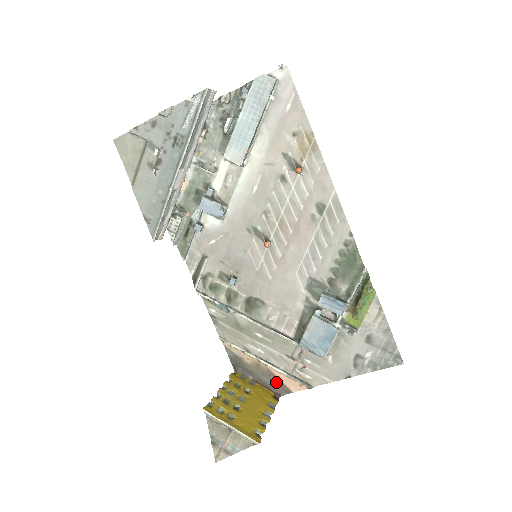
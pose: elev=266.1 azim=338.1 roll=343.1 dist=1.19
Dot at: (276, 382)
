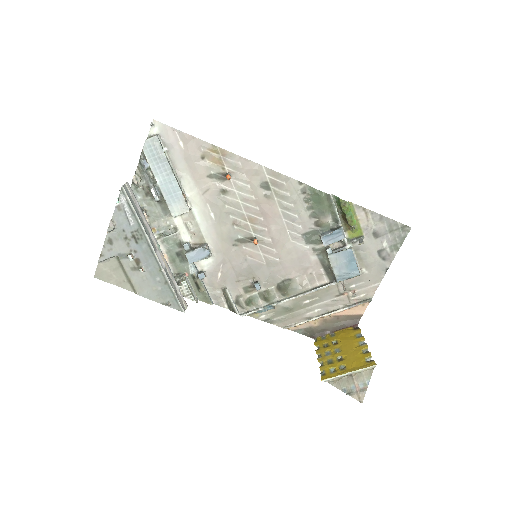
Dot at: (346, 319)
